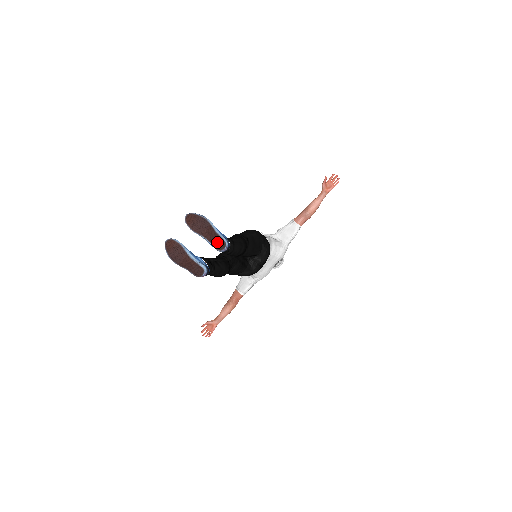
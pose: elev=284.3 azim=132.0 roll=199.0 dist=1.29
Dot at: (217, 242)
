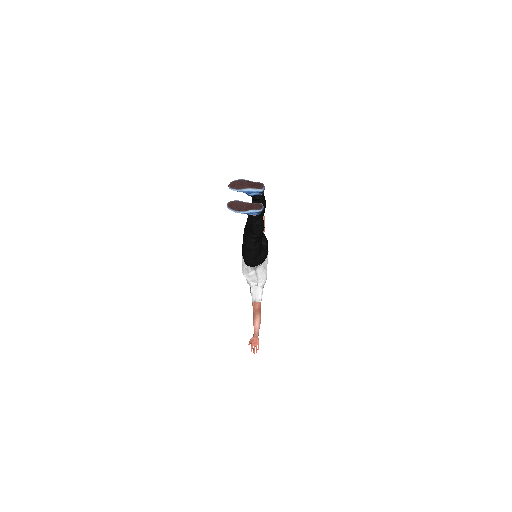
Dot at: (257, 186)
